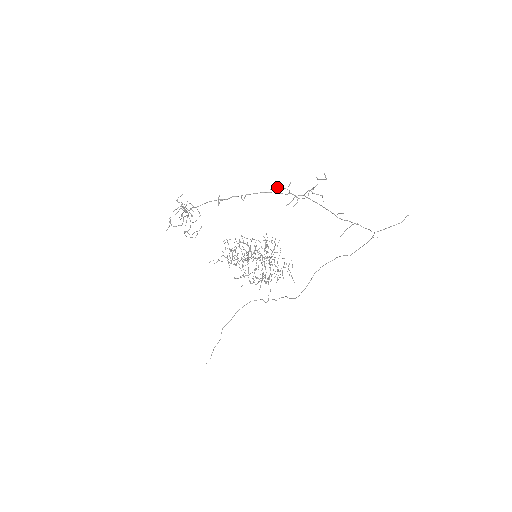
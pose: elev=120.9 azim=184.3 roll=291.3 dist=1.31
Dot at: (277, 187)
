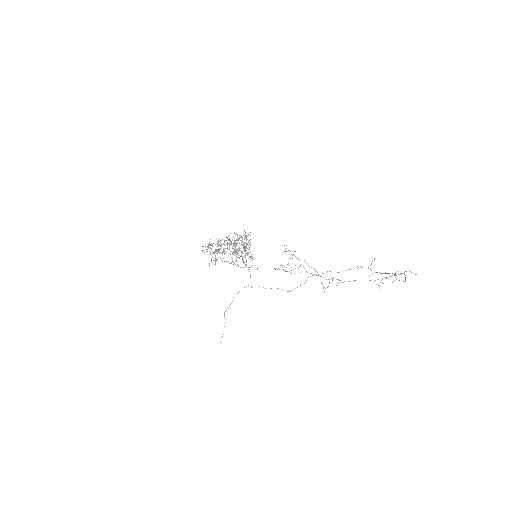
Dot at: occluded
